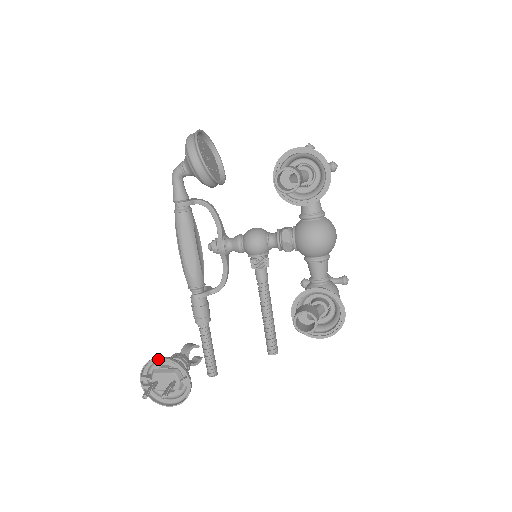
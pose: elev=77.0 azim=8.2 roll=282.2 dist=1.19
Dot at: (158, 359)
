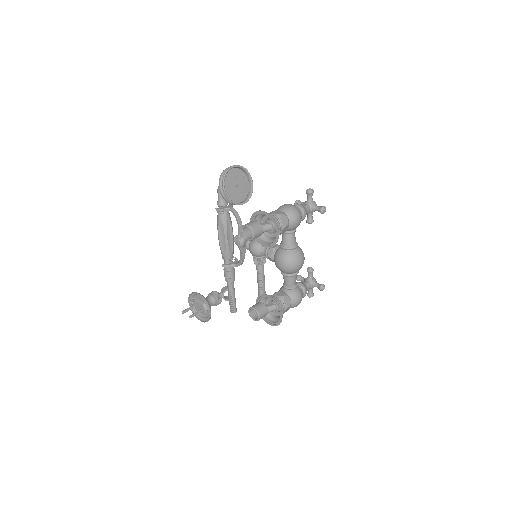
Dot at: (197, 293)
